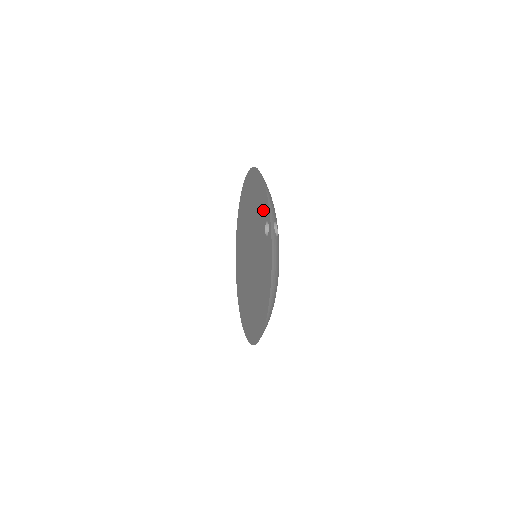
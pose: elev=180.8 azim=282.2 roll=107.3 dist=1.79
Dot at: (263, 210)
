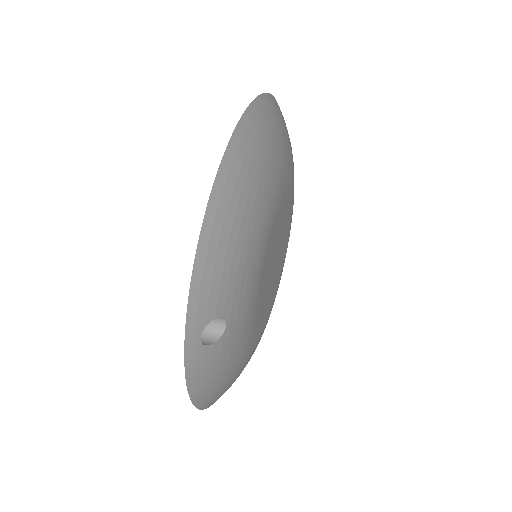
Dot at: occluded
